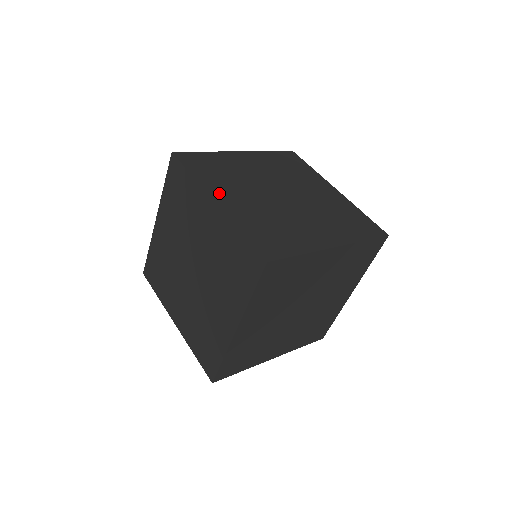
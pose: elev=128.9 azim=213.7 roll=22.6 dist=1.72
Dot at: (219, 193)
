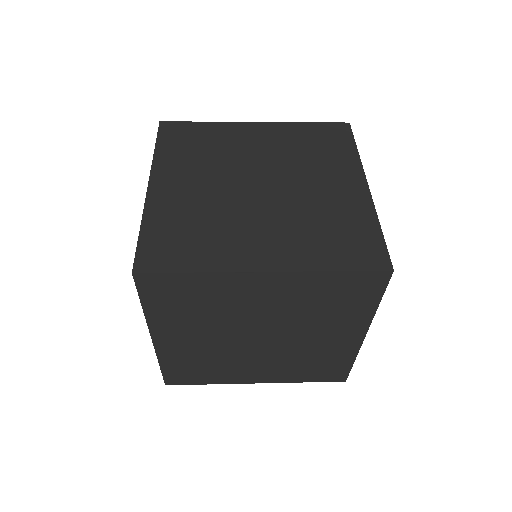
Dot at: occluded
